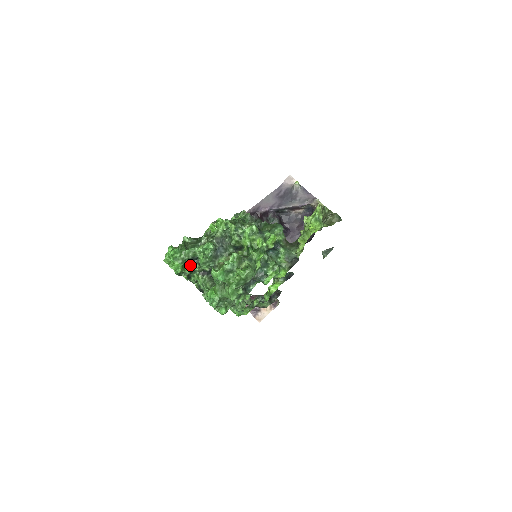
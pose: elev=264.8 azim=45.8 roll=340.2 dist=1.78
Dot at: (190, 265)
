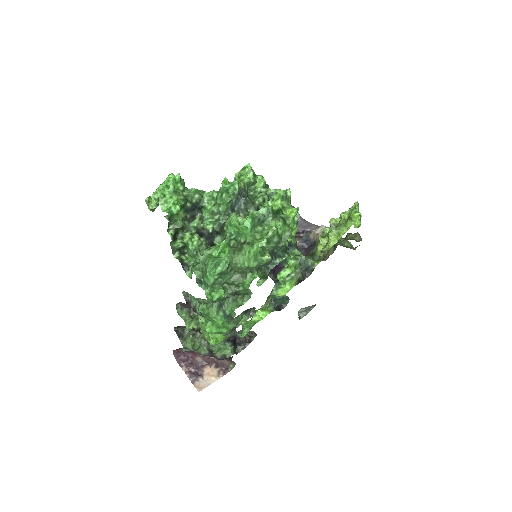
Dot at: (188, 214)
